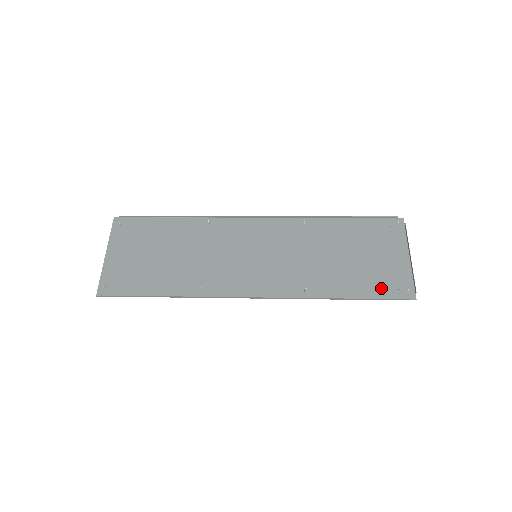
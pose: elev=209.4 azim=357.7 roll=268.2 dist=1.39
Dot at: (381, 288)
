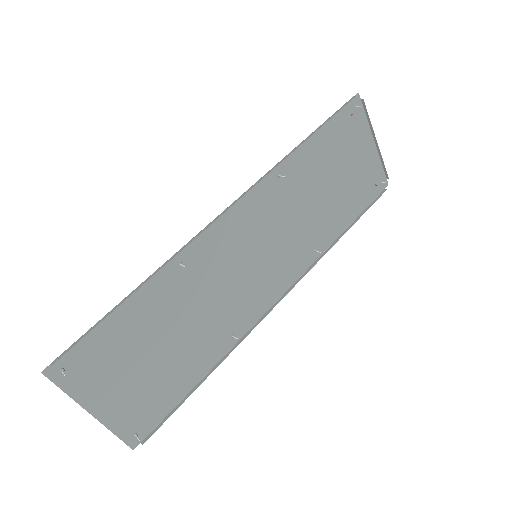
Dot at: (365, 195)
